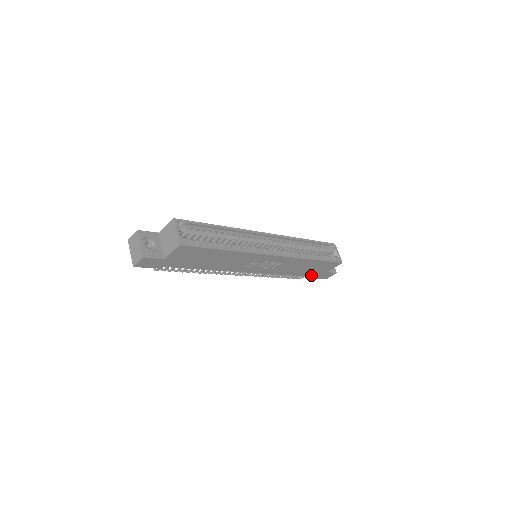
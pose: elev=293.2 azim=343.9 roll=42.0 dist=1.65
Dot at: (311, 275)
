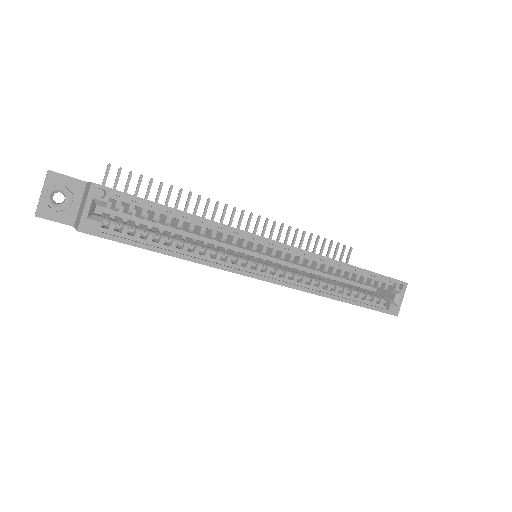
Dot at: occluded
